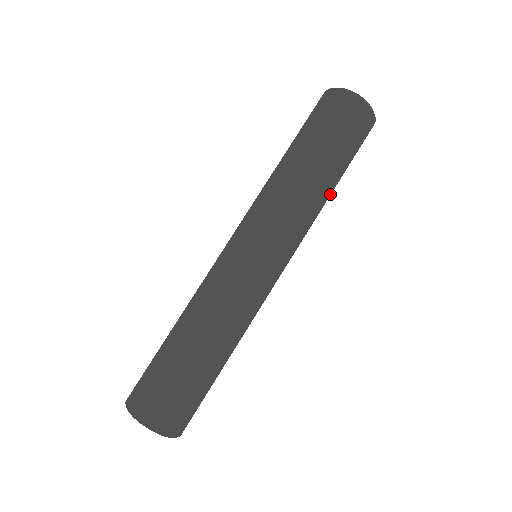
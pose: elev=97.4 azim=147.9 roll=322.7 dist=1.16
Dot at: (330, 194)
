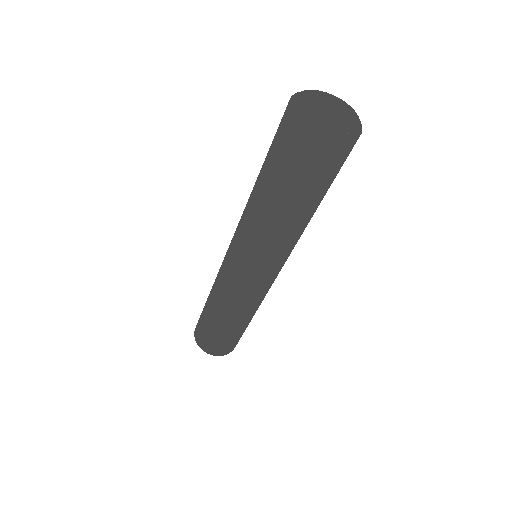
Dot at: (302, 220)
